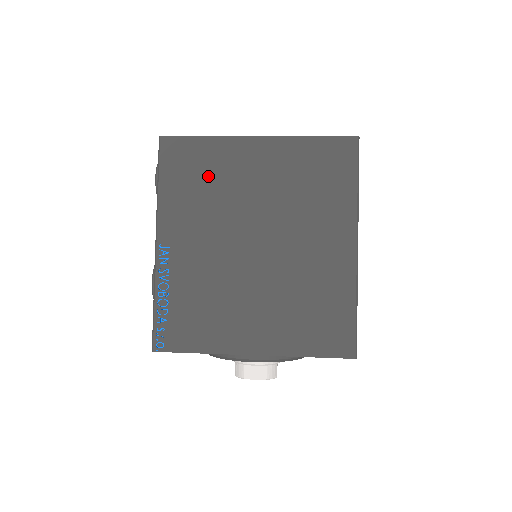
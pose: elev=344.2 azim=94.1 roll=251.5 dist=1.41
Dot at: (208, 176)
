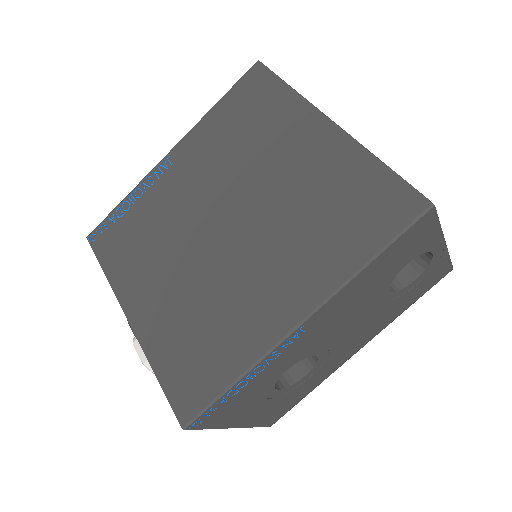
Dot at: (255, 125)
